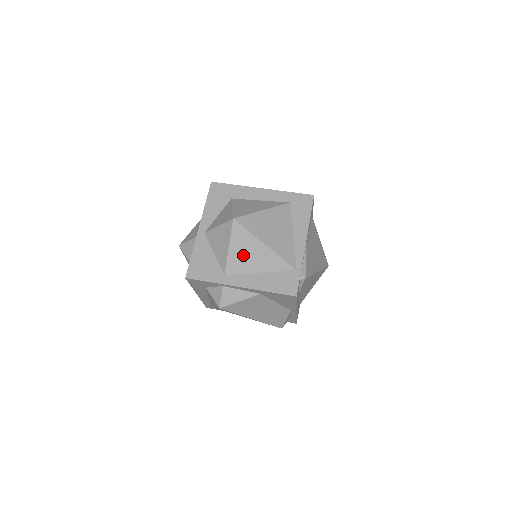
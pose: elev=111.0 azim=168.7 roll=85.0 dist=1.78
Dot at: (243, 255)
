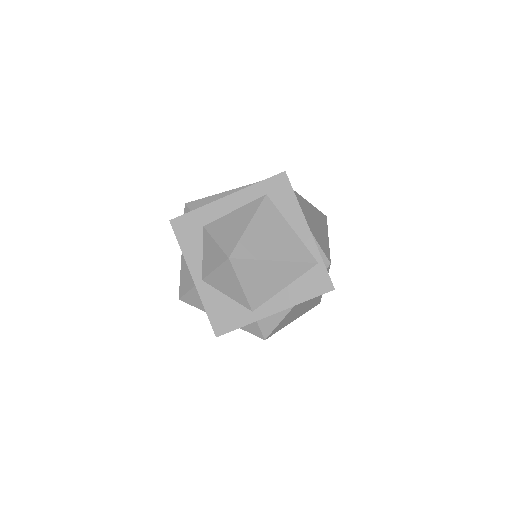
Dot at: (259, 283)
